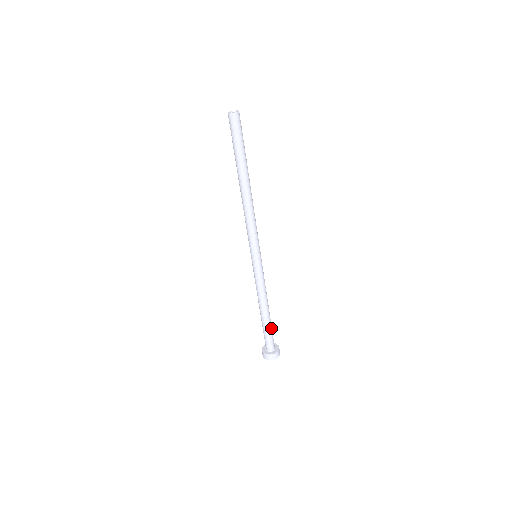
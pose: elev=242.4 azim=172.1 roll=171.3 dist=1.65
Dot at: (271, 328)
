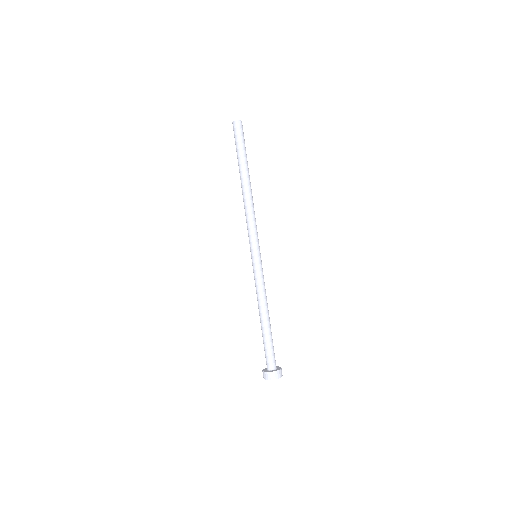
Dot at: (272, 341)
